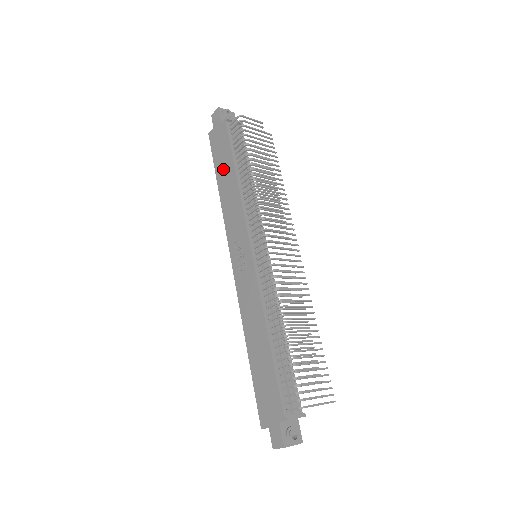
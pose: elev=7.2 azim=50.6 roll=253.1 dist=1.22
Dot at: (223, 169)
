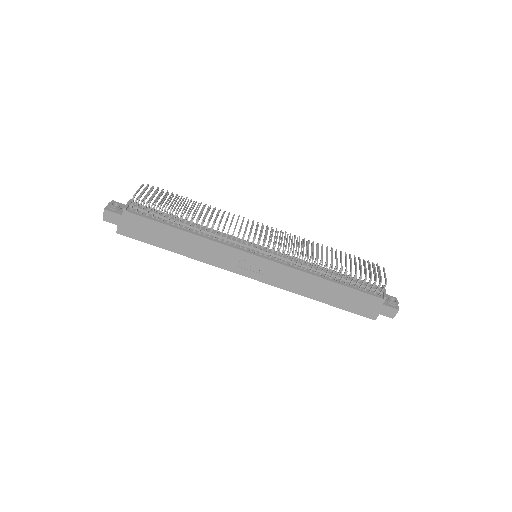
Dot at: (166, 239)
